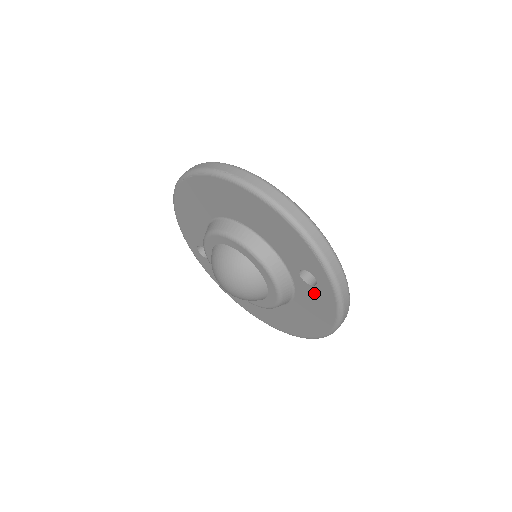
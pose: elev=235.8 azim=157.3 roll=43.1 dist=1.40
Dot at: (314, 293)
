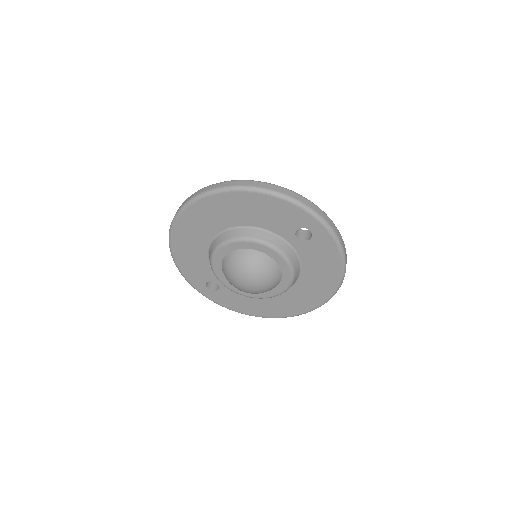
Dot at: (314, 246)
